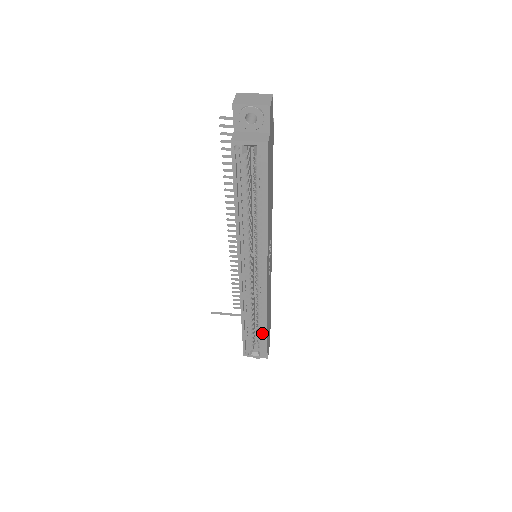
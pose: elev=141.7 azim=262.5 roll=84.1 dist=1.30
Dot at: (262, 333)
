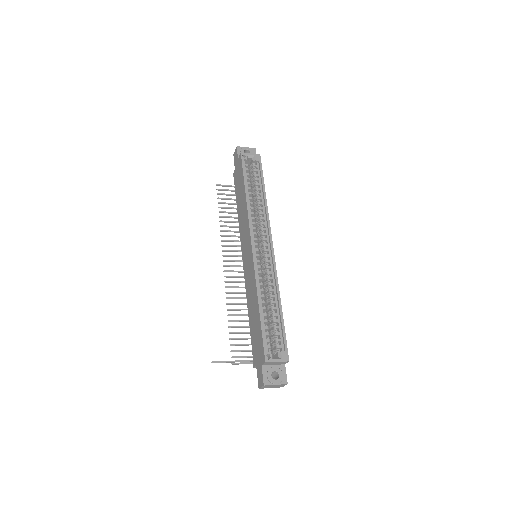
Dot at: (278, 324)
